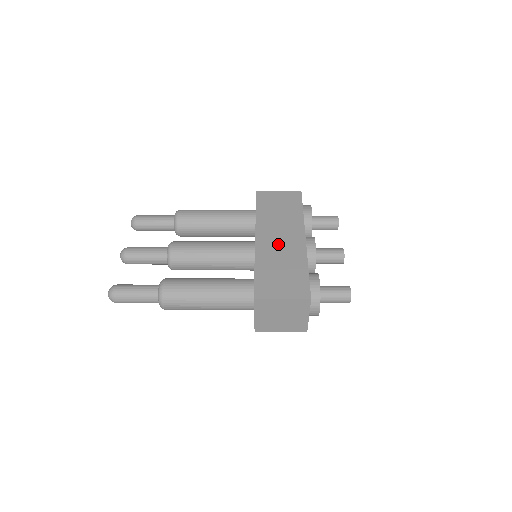
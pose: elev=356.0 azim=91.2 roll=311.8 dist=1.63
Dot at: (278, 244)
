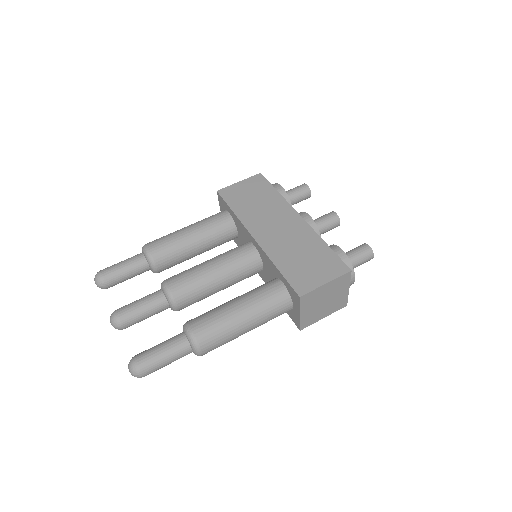
Dot at: (280, 233)
